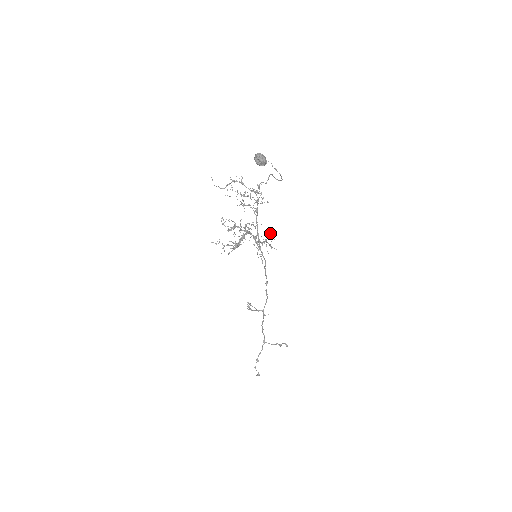
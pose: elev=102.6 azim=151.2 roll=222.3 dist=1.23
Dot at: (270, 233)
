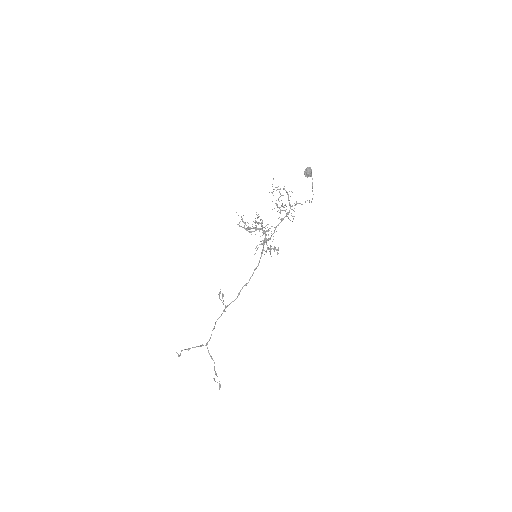
Dot at: (278, 250)
